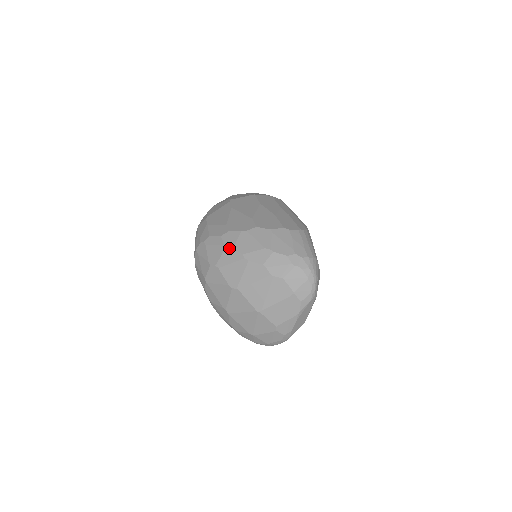
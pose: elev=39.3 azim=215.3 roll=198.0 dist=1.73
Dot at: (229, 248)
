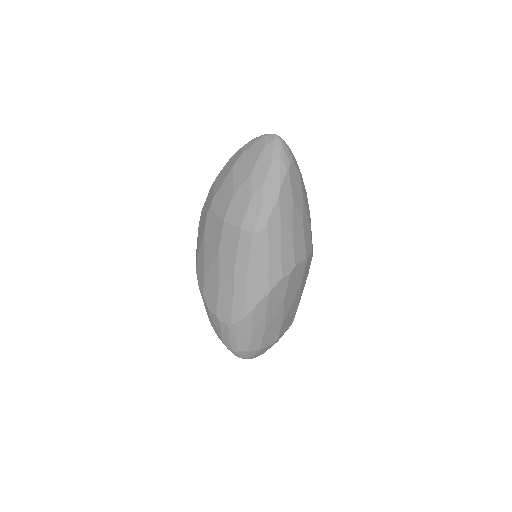
Dot at: occluded
